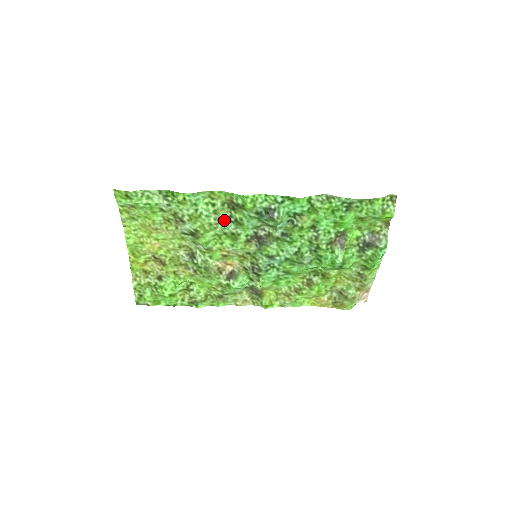
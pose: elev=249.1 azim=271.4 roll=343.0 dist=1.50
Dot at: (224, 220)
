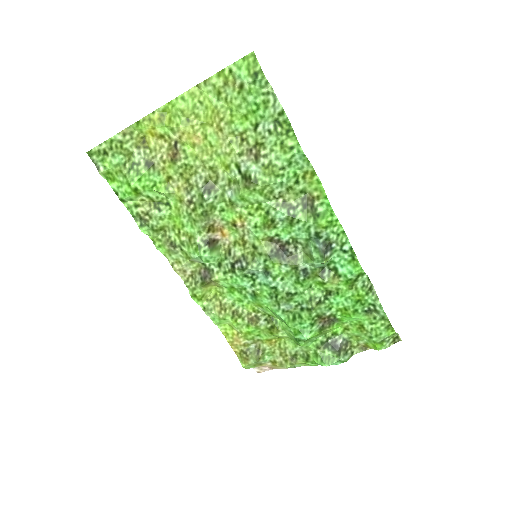
Dot at: (284, 202)
